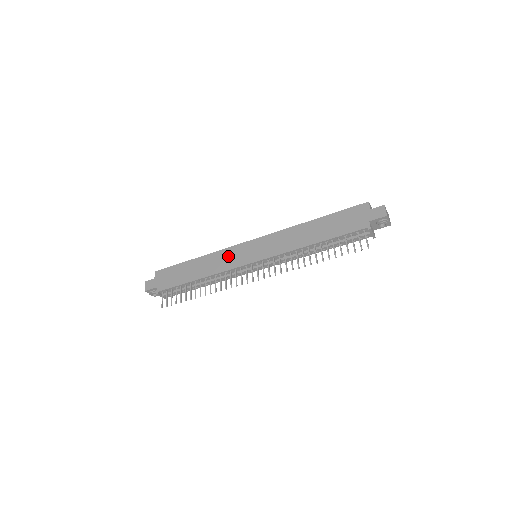
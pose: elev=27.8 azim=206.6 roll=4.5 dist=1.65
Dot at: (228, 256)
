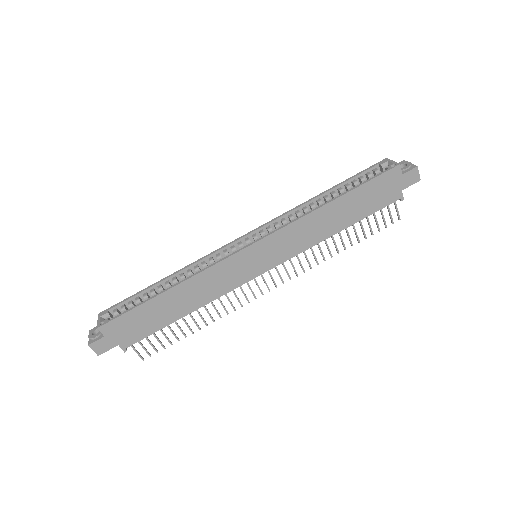
Dot at: (223, 275)
